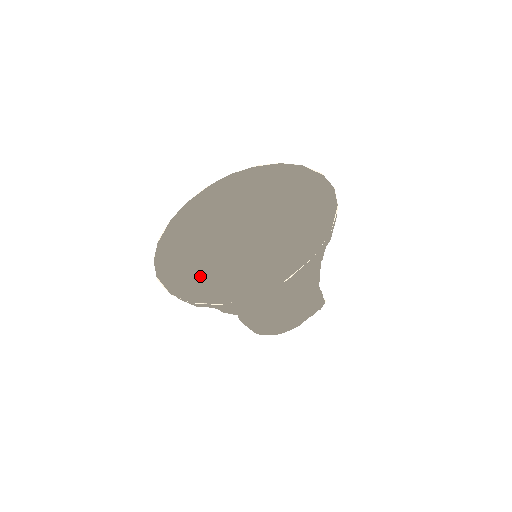
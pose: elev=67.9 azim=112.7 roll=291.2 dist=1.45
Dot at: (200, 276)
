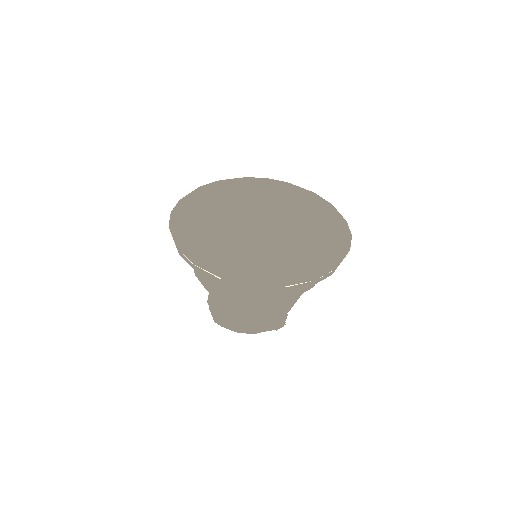
Dot at: (209, 246)
